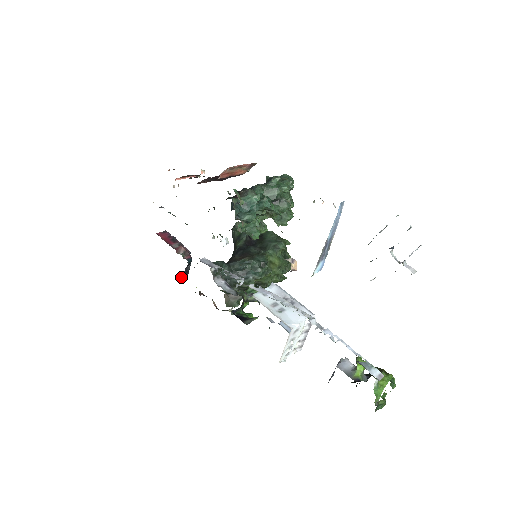
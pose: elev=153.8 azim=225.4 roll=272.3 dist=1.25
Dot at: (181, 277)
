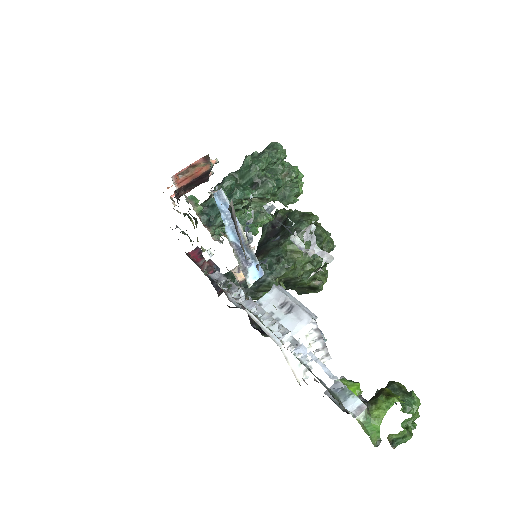
Dot at: (218, 292)
